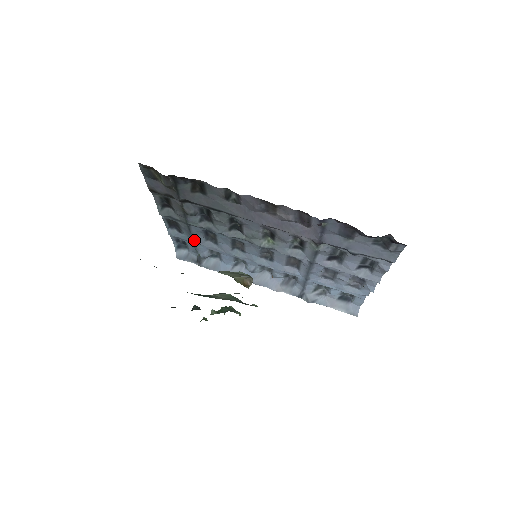
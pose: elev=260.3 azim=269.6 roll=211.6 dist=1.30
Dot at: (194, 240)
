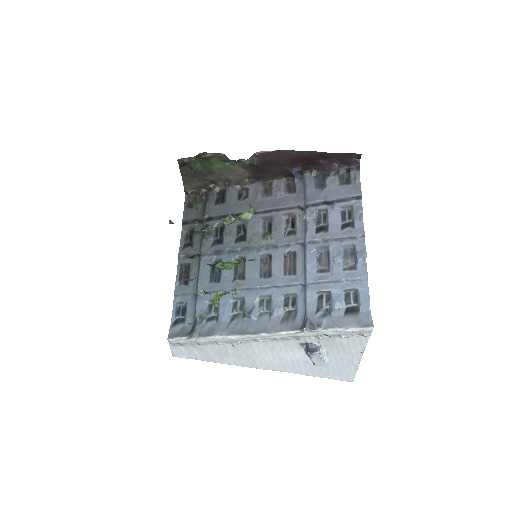
Dot at: (199, 284)
